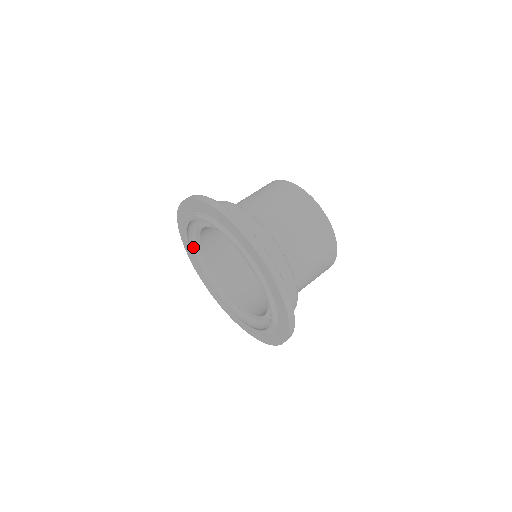
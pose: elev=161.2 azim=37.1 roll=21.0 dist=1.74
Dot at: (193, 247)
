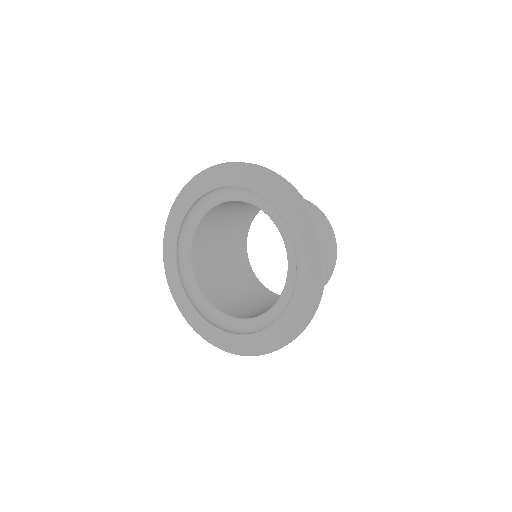
Dot at: (179, 251)
